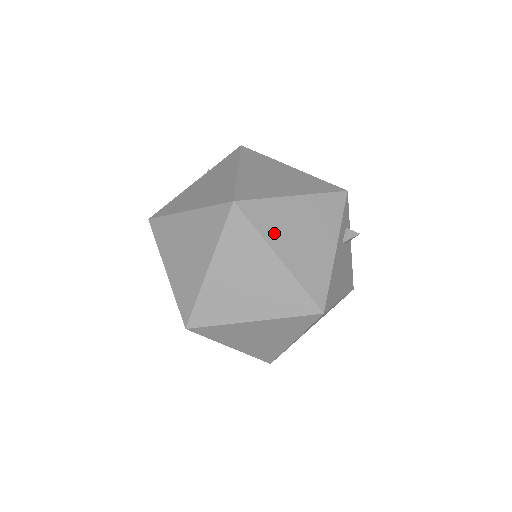
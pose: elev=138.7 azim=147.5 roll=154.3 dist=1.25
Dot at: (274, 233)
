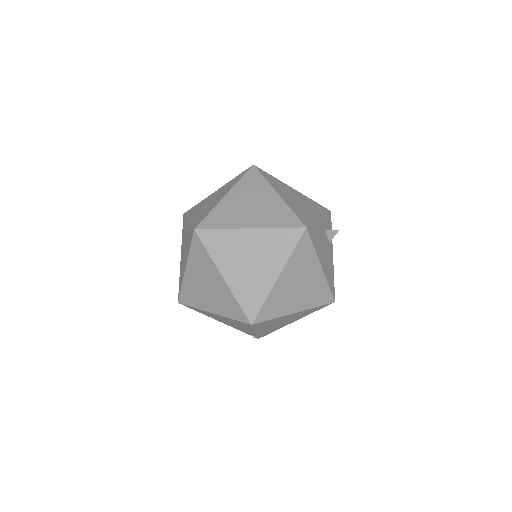
Dot at: (276, 187)
